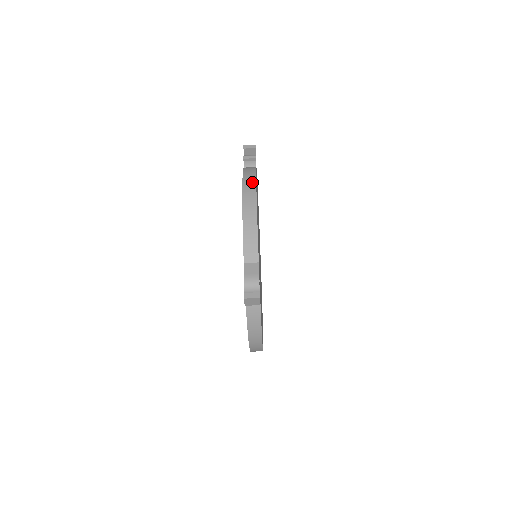
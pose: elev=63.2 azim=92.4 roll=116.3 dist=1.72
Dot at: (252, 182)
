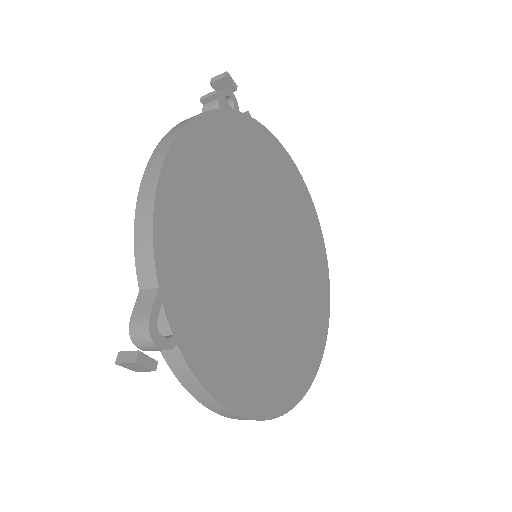
Dot at: (170, 138)
